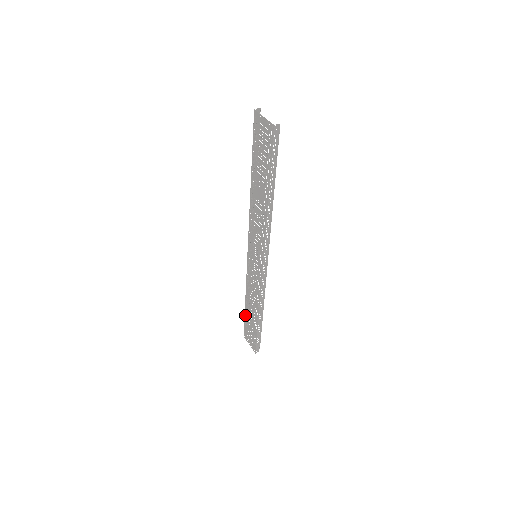
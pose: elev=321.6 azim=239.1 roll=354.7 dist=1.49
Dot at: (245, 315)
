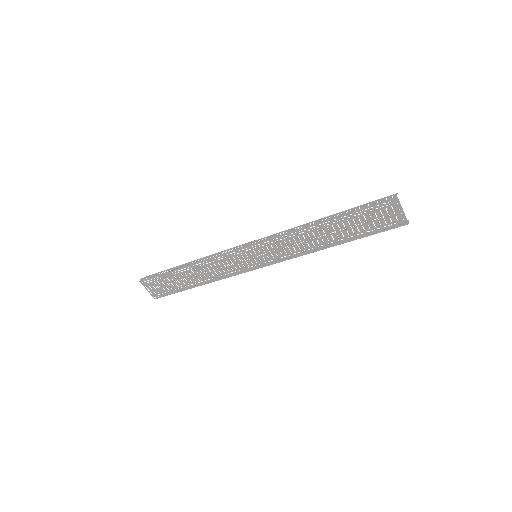
Dot at: (166, 272)
